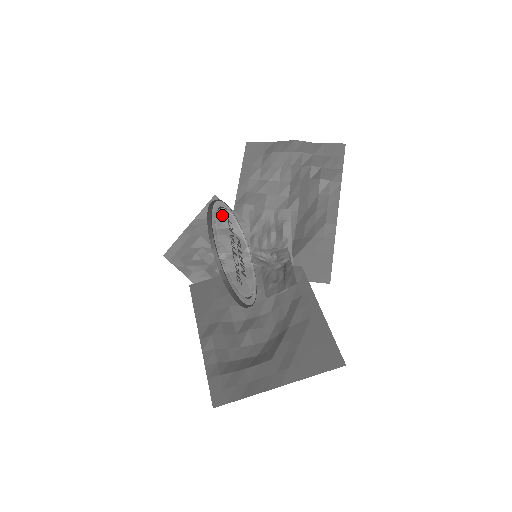
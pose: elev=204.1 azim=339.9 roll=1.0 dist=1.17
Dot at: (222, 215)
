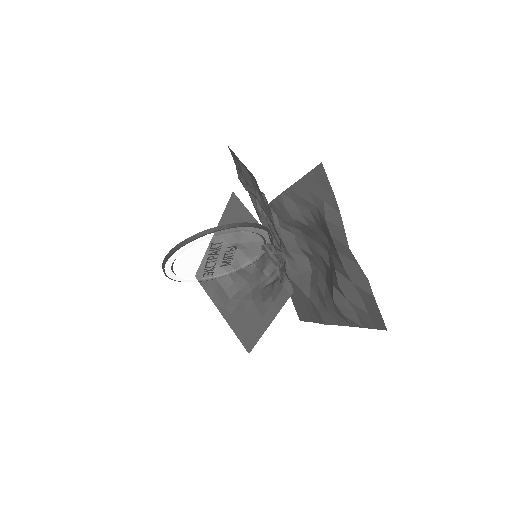
Dot at: (196, 249)
